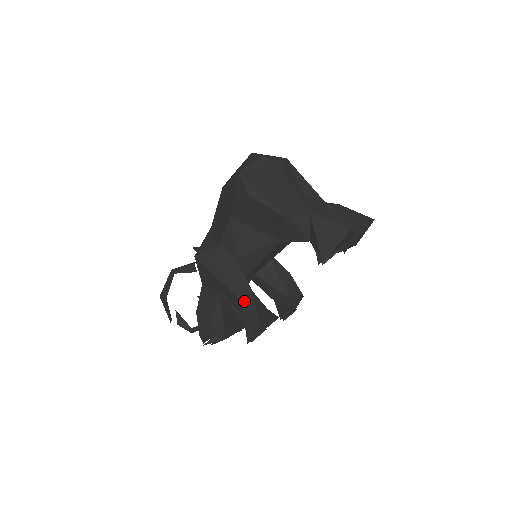
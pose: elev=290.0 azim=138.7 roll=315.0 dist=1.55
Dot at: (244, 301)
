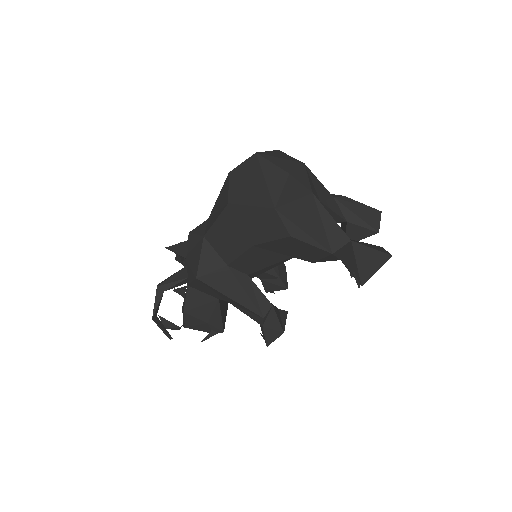
Dot at: (265, 316)
